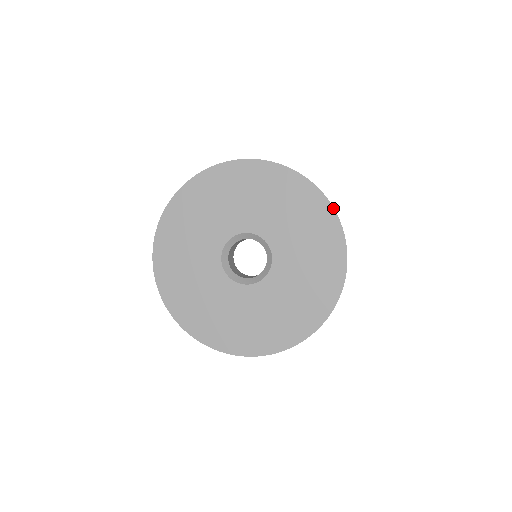
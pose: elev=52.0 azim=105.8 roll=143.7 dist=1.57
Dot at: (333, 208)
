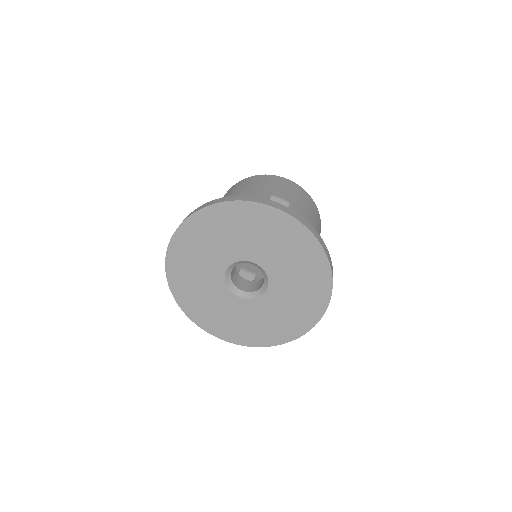
Dot at: (250, 202)
